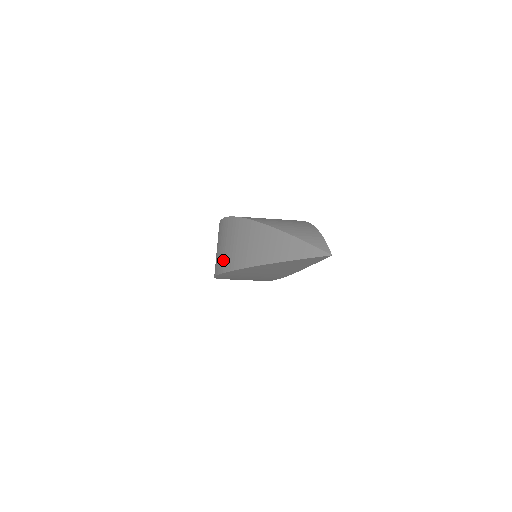
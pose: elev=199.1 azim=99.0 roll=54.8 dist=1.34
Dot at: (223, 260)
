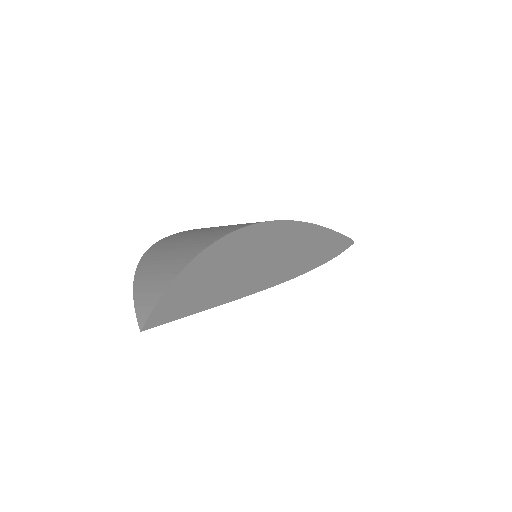
Dot at: occluded
